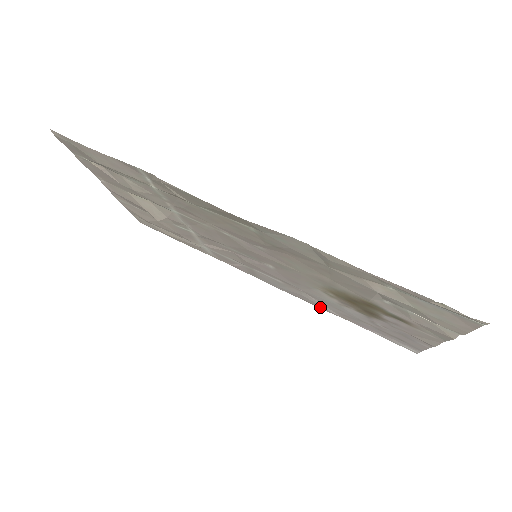
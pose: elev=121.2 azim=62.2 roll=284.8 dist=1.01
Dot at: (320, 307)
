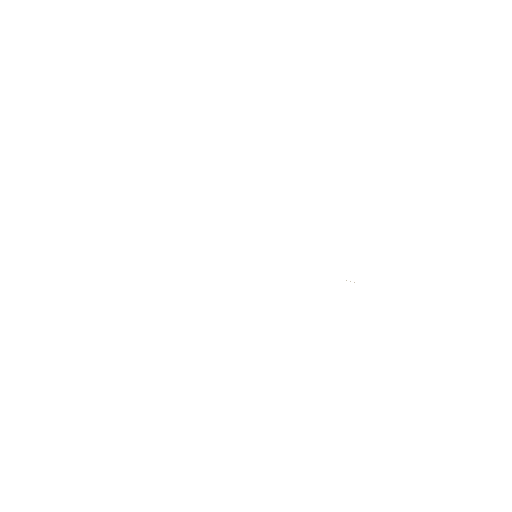
Dot at: occluded
